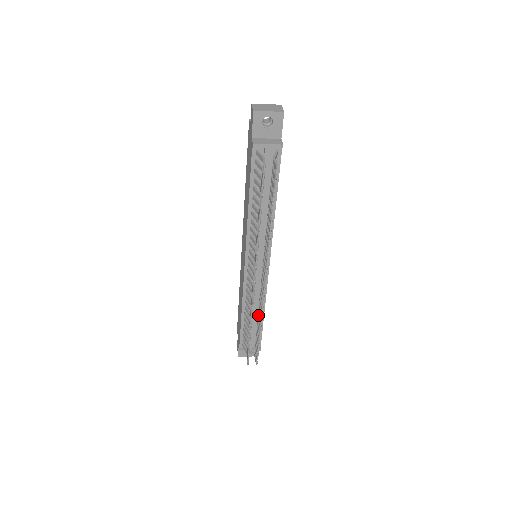
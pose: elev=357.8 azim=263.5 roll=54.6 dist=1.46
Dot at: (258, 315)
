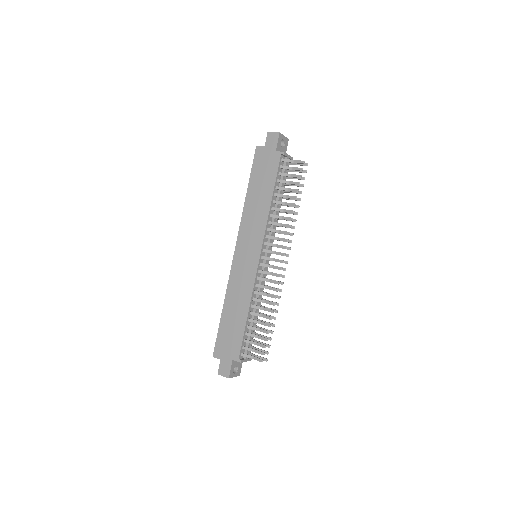
Dot at: (267, 307)
